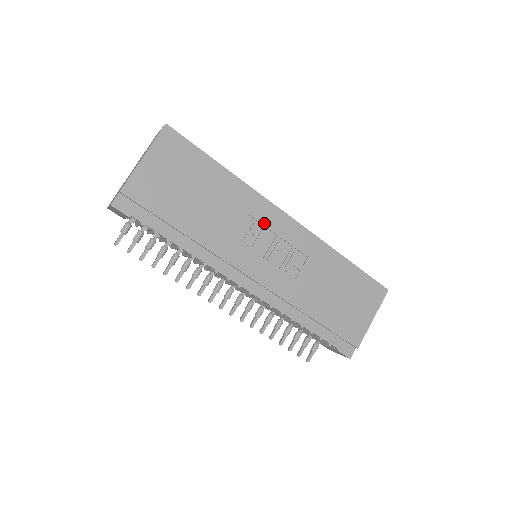
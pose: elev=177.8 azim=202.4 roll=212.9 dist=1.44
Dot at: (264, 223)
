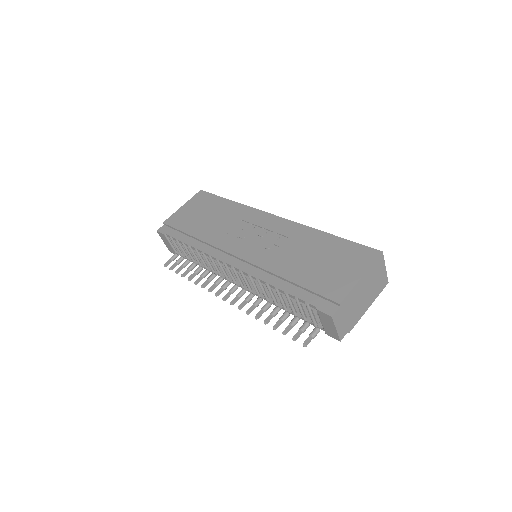
Dot at: (253, 222)
